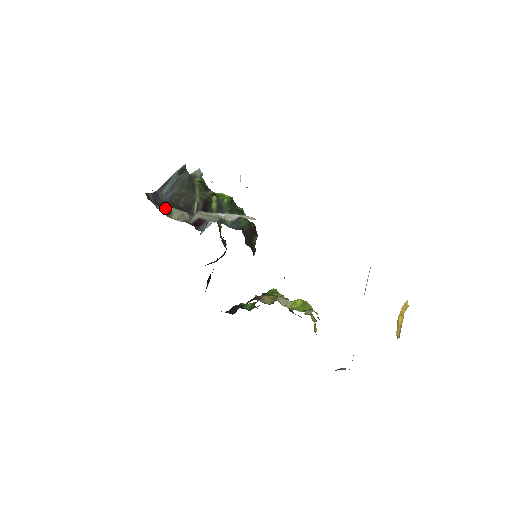
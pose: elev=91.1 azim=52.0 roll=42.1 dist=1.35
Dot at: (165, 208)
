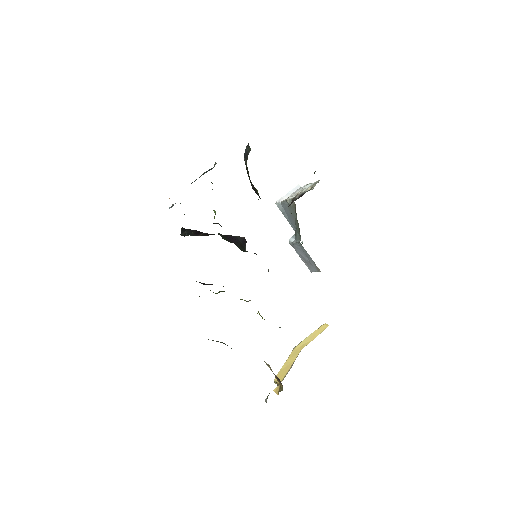
Dot at: occluded
